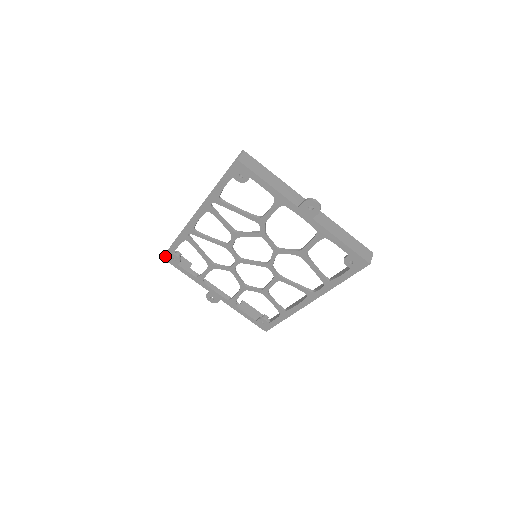
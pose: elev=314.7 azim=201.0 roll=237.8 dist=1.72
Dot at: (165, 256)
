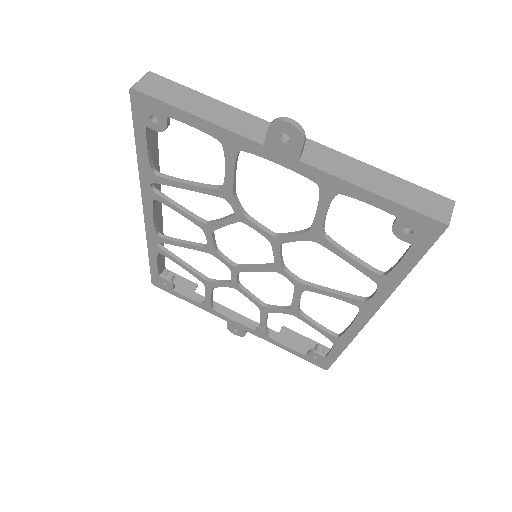
Dot at: (153, 281)
